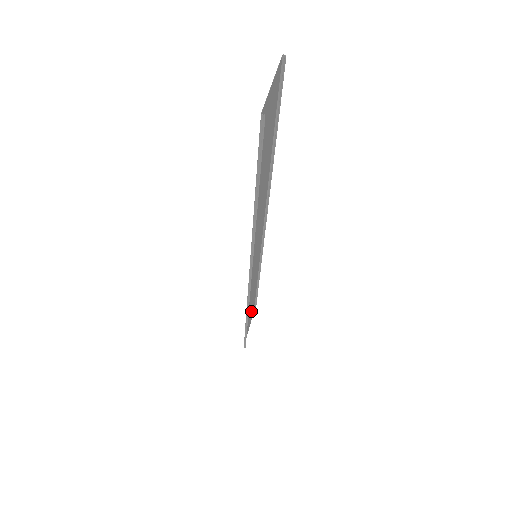
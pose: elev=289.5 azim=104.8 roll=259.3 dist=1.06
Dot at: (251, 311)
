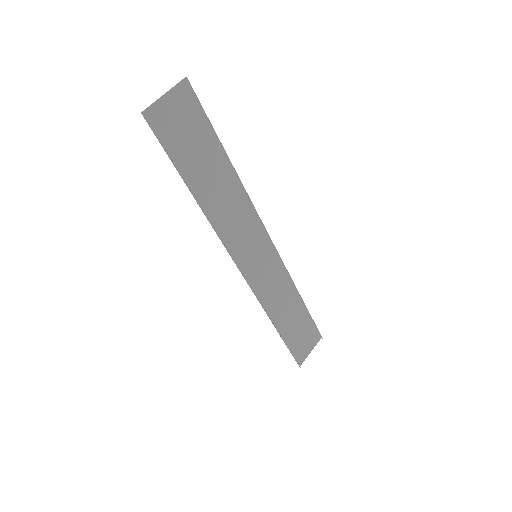
Dot at: (302, 329)
